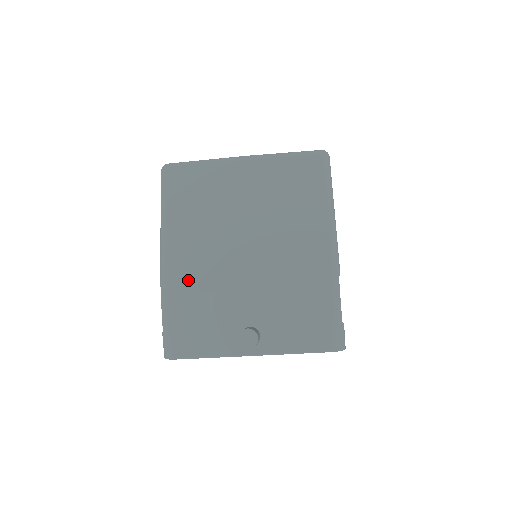
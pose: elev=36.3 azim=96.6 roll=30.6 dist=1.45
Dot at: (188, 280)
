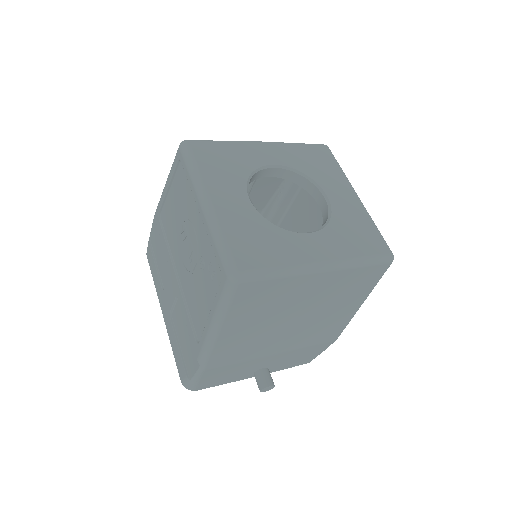
Dot at: (229, 360)
